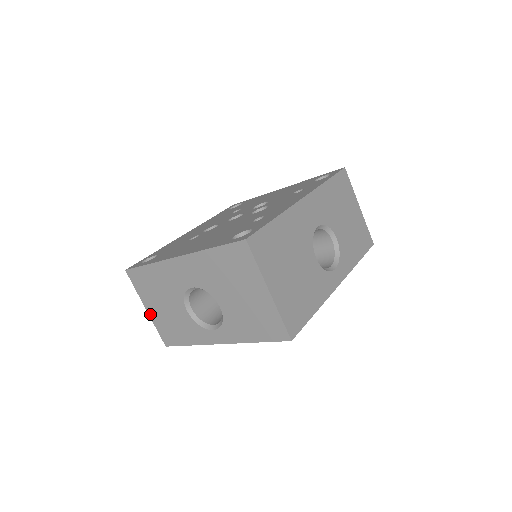
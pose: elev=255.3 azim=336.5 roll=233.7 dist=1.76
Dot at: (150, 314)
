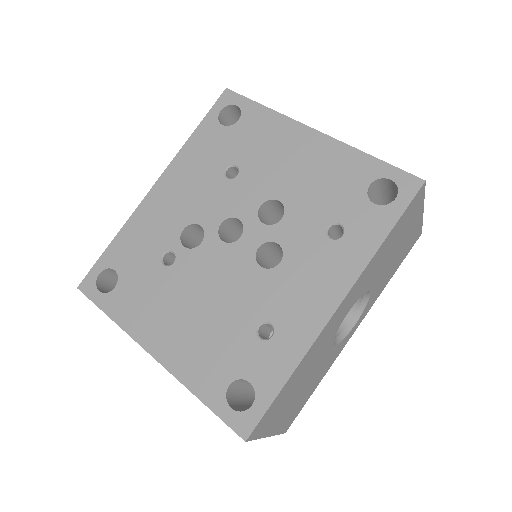
Dot at: occluded
